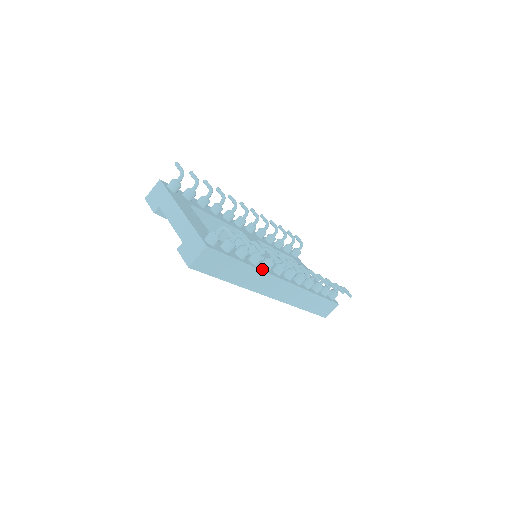
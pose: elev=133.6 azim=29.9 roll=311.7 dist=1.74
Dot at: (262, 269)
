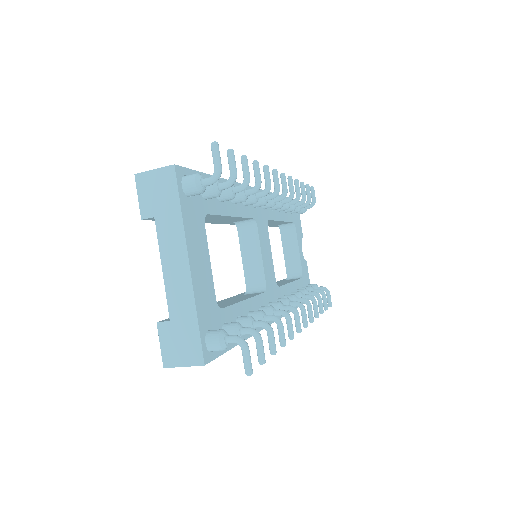
Dot at: (258, 328)
